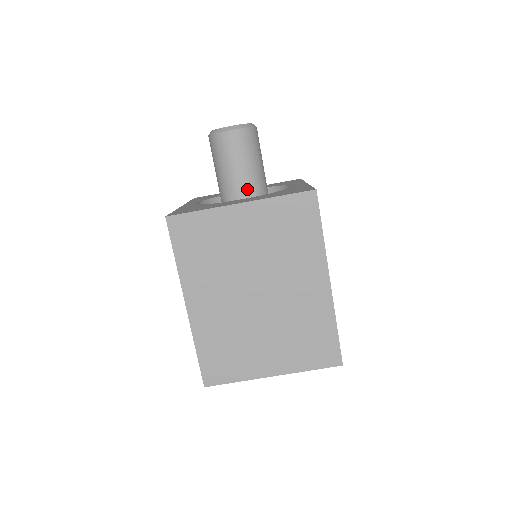
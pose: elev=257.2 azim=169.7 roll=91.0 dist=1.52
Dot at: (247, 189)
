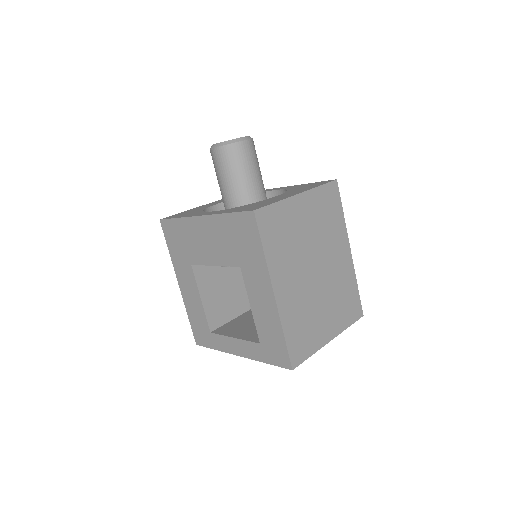
Dot at: (261, 191)
